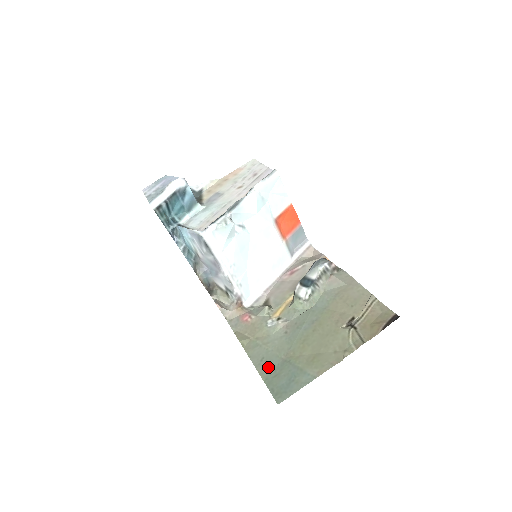
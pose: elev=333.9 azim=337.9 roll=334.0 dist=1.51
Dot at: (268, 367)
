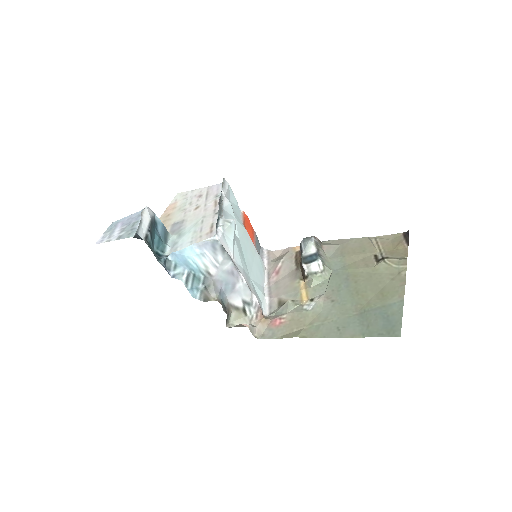
Dot at: (352, 328)
